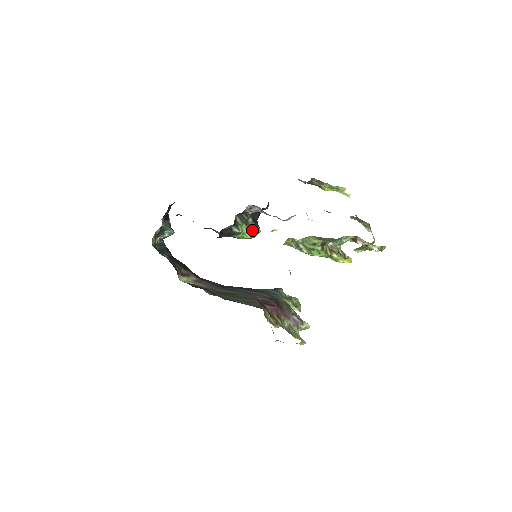
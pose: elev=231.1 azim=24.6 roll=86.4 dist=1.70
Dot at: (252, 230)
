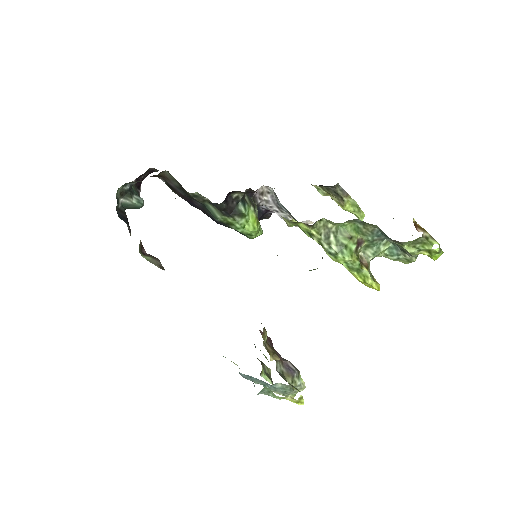
Dot at: (257, 221)
